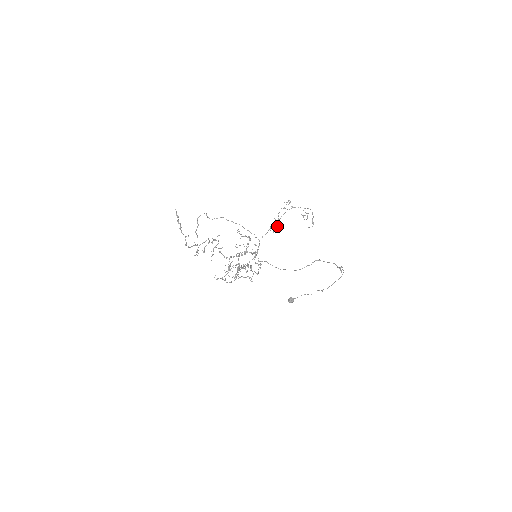
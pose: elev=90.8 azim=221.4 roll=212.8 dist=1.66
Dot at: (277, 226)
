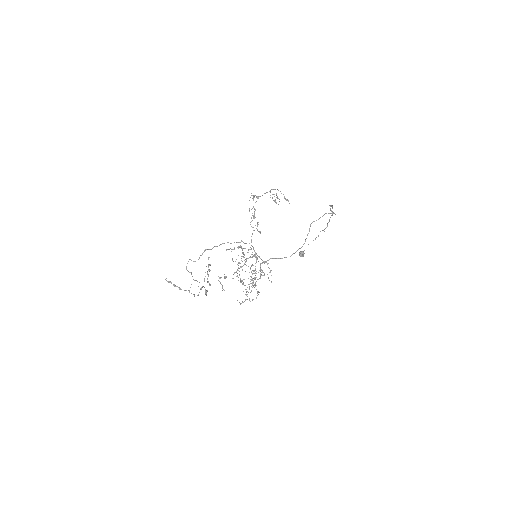
Dot at: (257, 223)
